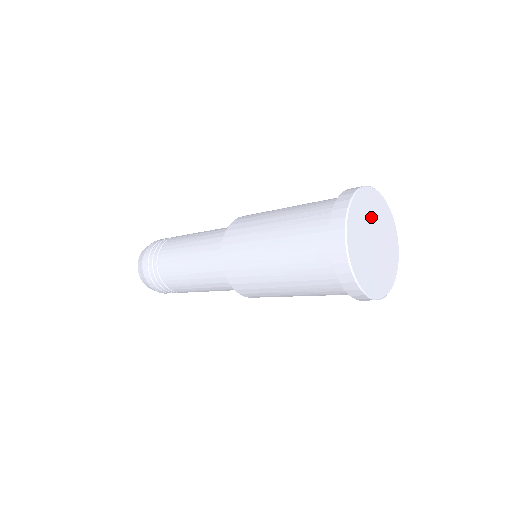
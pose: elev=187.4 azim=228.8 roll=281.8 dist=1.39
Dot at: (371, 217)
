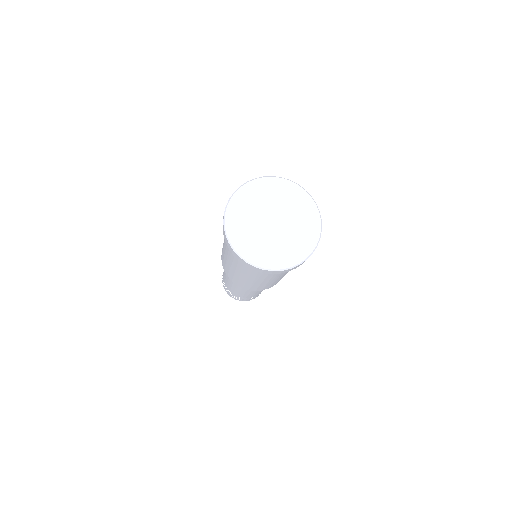
Dot at: (271, 201)
